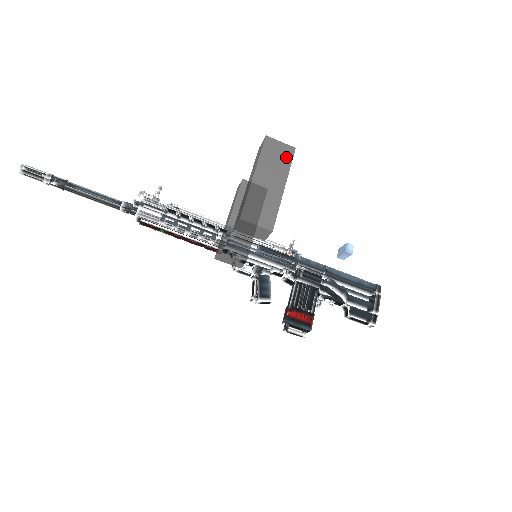
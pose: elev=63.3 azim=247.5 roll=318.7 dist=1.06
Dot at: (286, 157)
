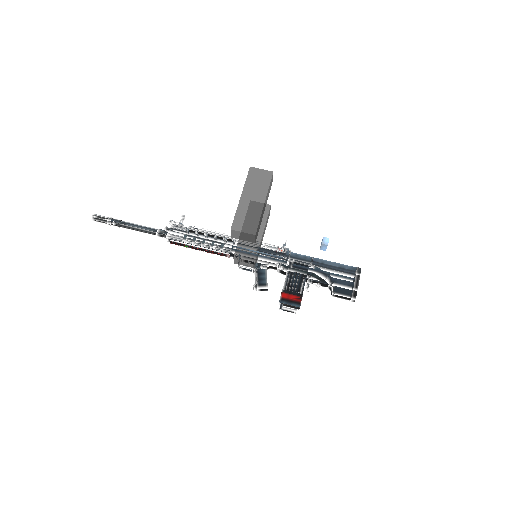
Dot at: (266, 180)
